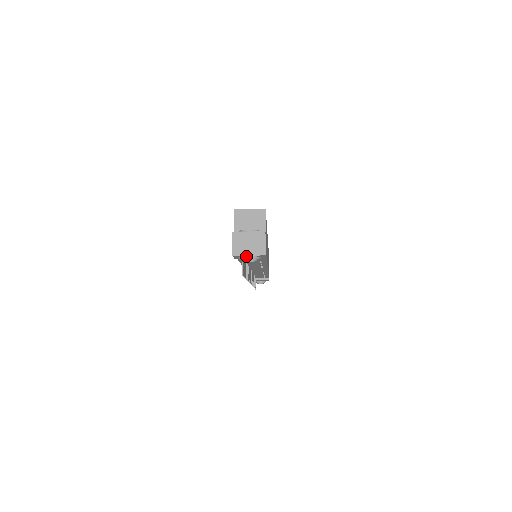
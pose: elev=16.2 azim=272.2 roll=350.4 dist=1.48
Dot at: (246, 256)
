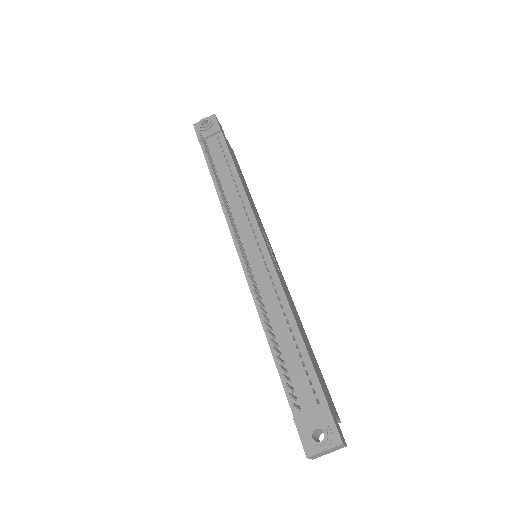
Dot at: (202, 121)
